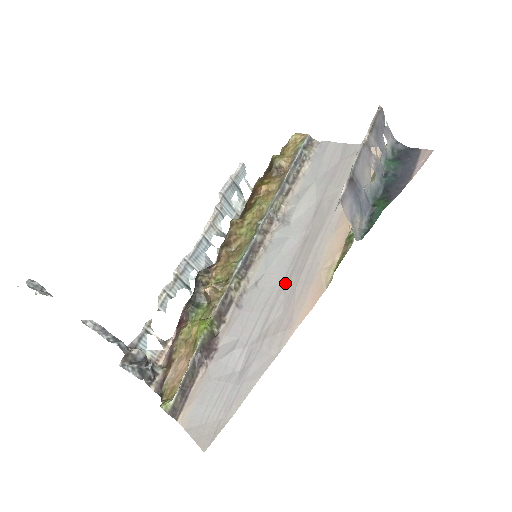
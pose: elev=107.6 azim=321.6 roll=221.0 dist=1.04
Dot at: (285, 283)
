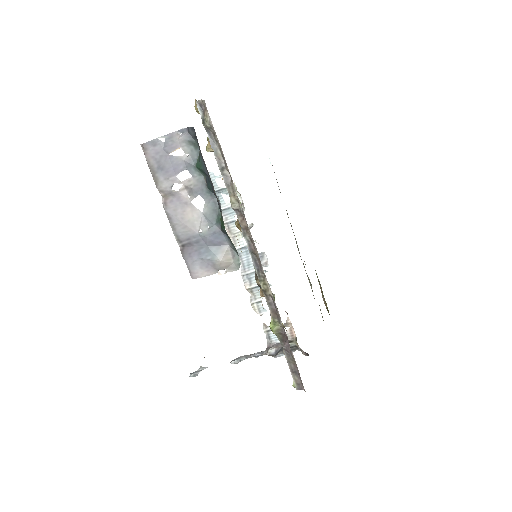
Dot at: occluded
